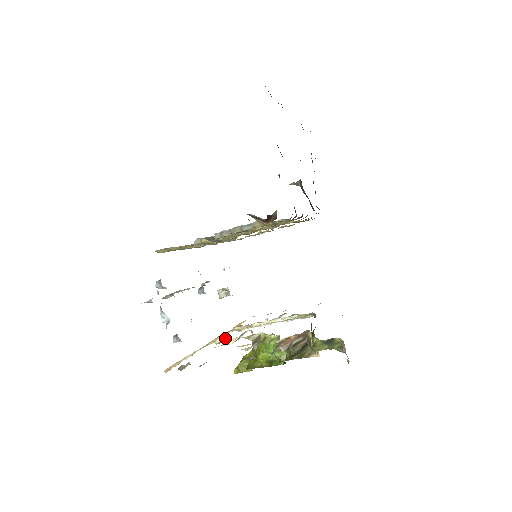
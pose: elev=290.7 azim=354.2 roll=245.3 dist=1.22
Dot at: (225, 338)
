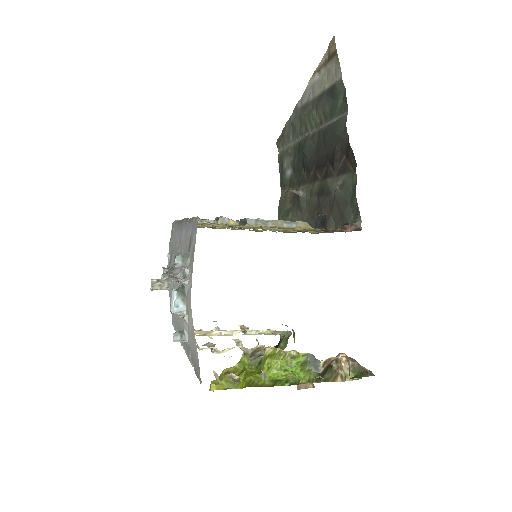
Dot at: (204, 344)
